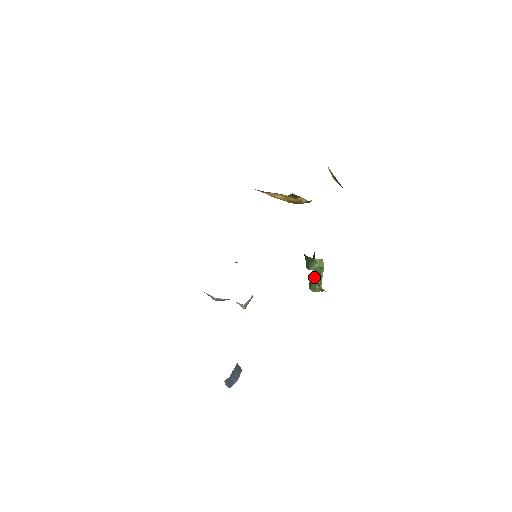
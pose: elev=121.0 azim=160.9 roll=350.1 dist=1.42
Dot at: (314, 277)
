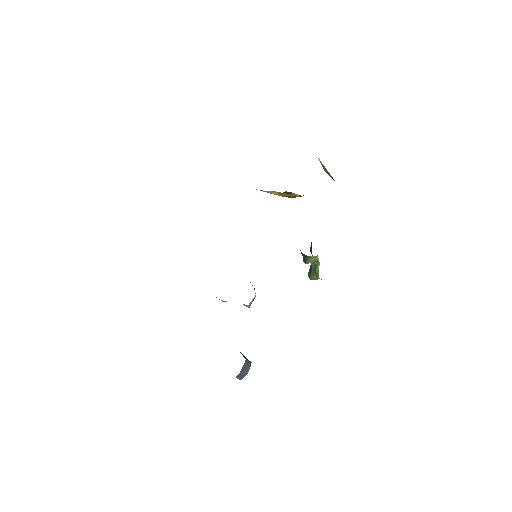
Dot at: (312, 268)
